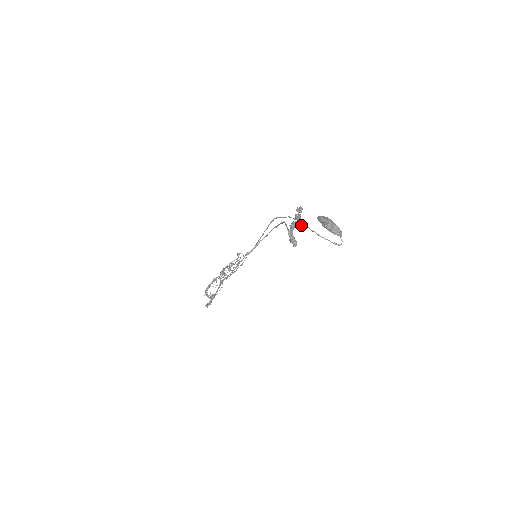
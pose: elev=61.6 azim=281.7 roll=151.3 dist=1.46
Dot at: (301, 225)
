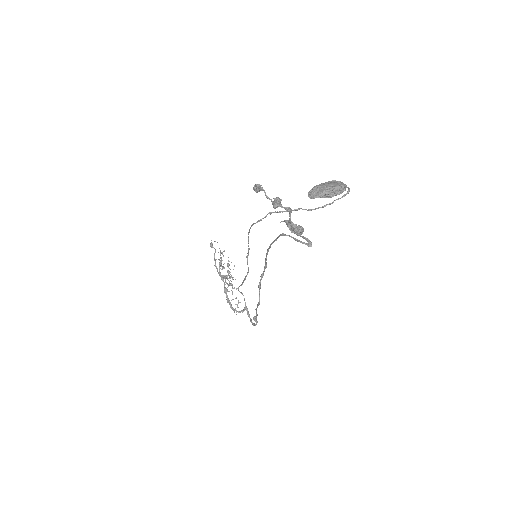
Dot at: occluded
